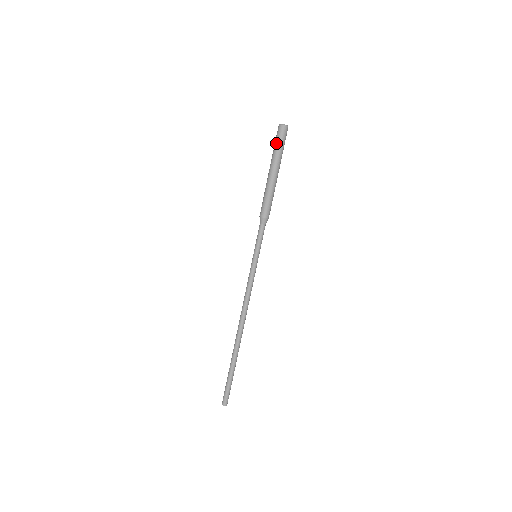
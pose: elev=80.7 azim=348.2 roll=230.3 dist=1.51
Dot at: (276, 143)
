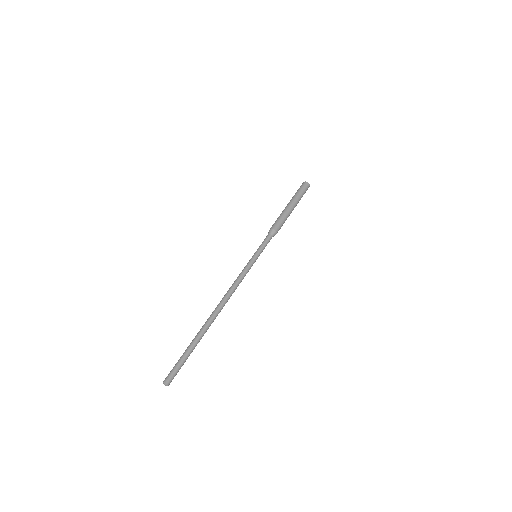
Dot at: (298, 190)
